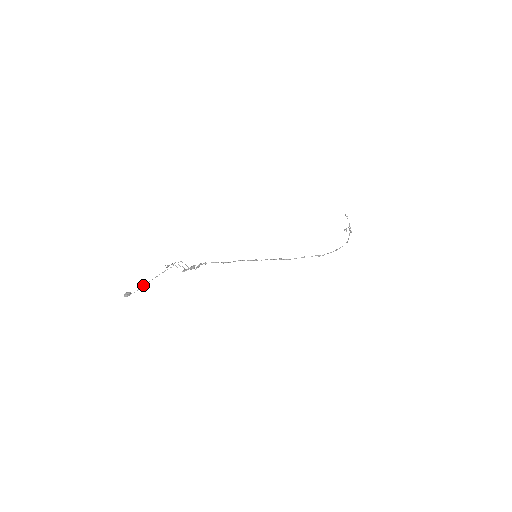
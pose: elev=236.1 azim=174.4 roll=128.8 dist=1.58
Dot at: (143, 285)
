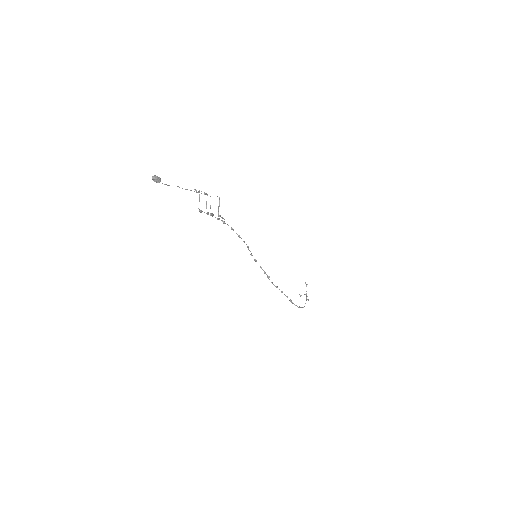
Dot at: occluded
